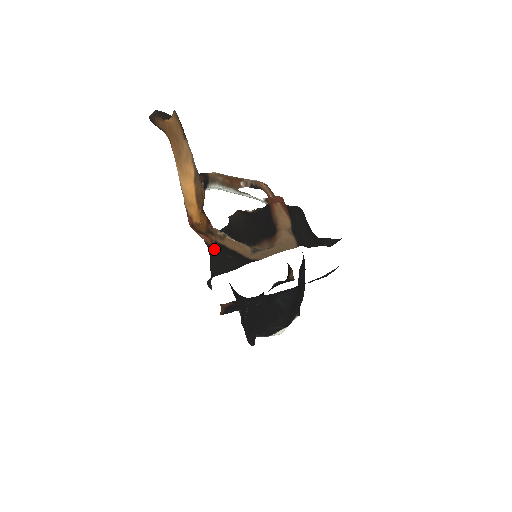
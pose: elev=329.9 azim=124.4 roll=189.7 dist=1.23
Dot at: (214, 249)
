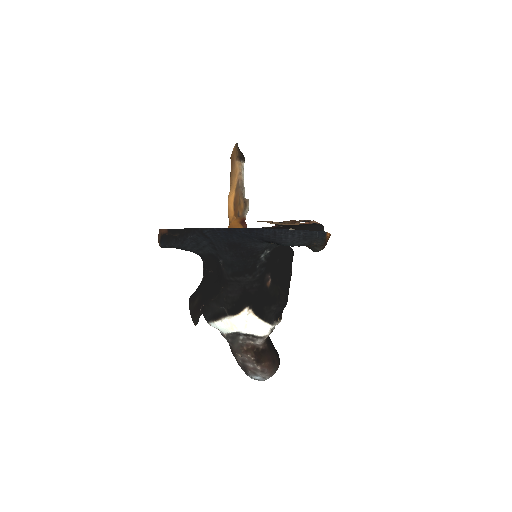
Dot at: occluded
